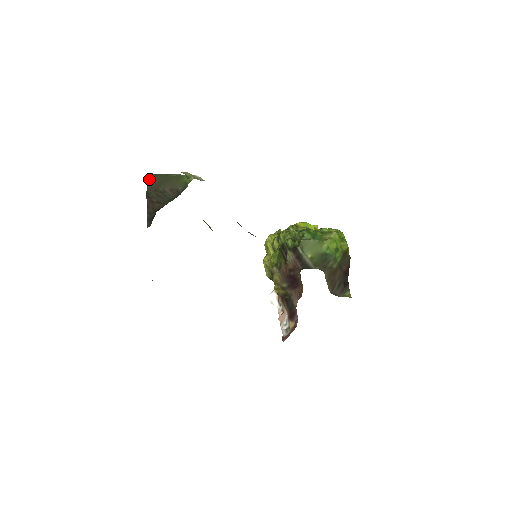
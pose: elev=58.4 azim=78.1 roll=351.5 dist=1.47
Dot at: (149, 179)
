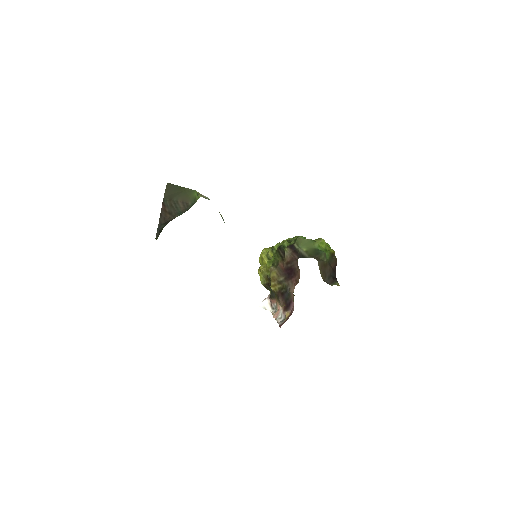
Dot at: (167, 188)
